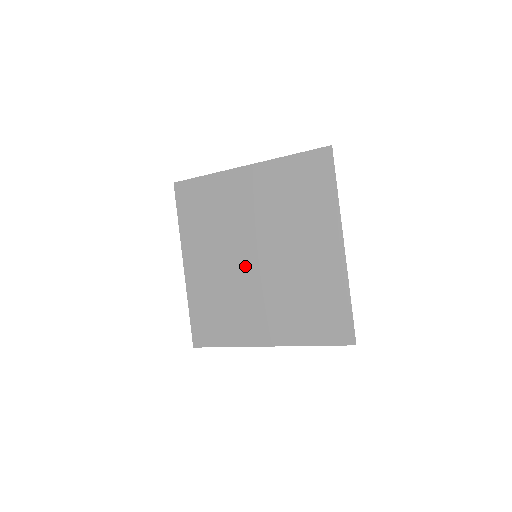
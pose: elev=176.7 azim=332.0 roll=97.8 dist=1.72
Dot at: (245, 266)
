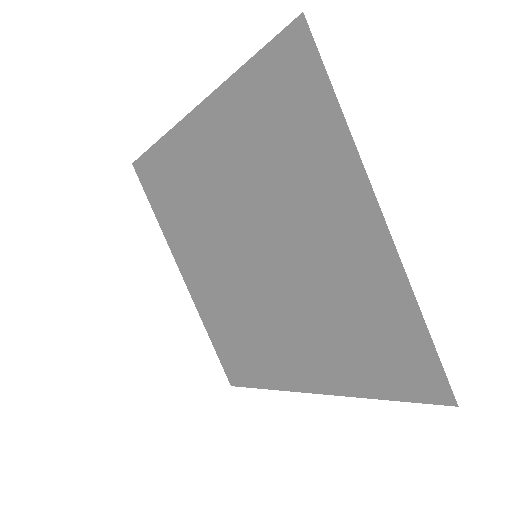
Dot at: (248, 273)
